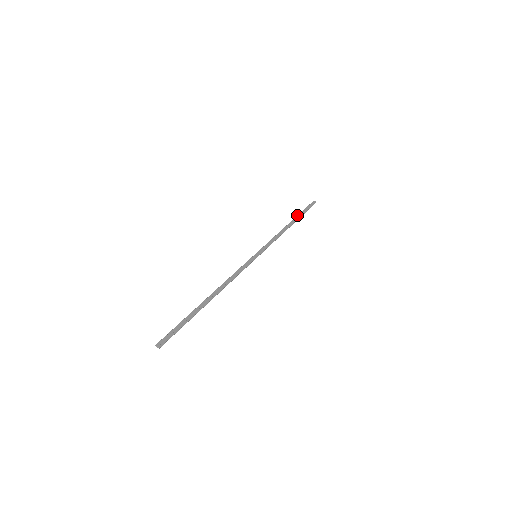
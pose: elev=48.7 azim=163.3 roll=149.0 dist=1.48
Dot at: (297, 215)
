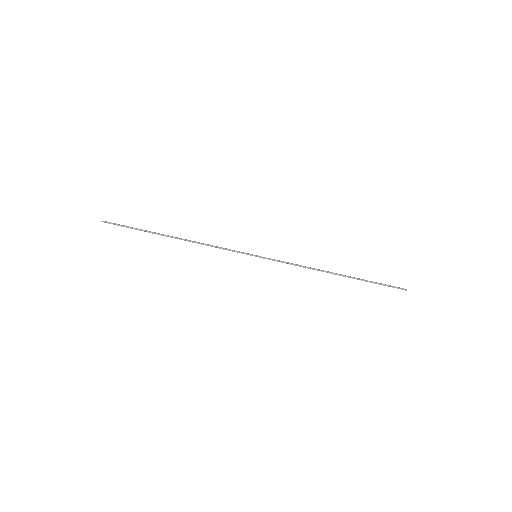
Dot at: (357, 278)
